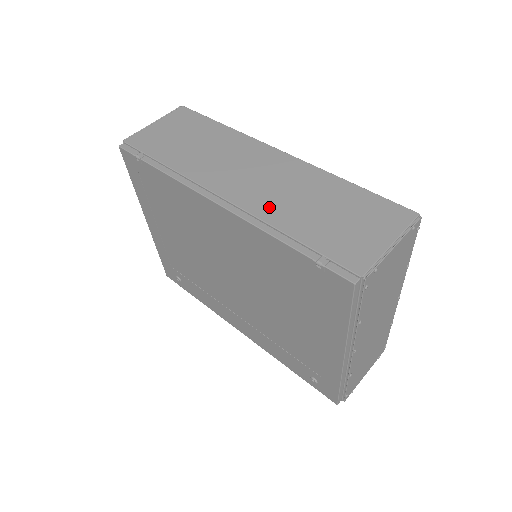
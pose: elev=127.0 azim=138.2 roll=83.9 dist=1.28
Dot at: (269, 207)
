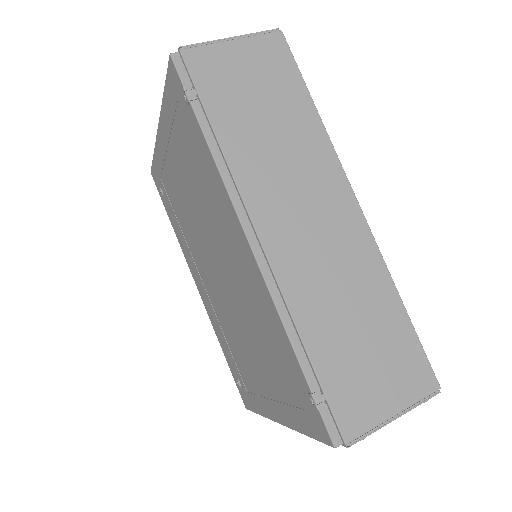
Dot at: (304, 289)
